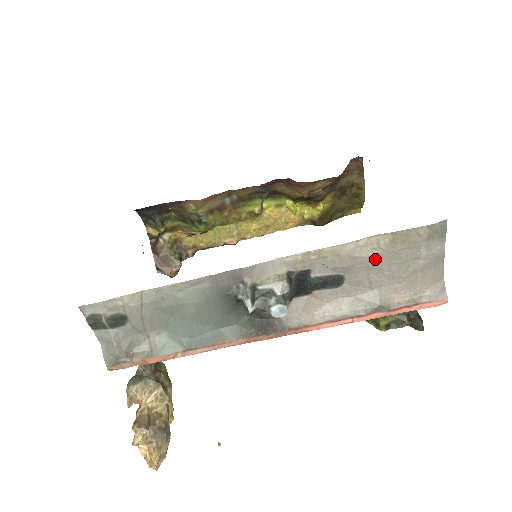
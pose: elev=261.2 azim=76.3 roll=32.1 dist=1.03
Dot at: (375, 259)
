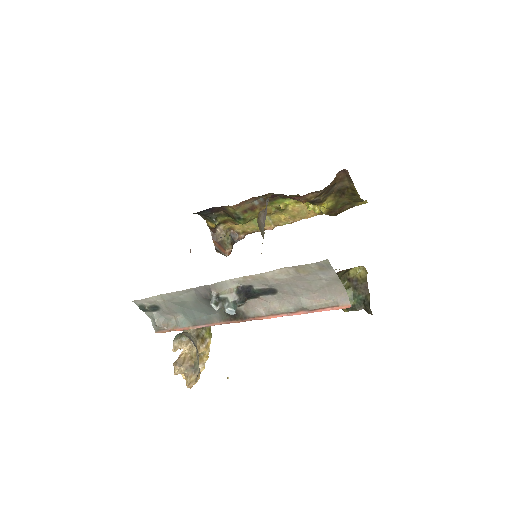
Dot at: (291, 280)
